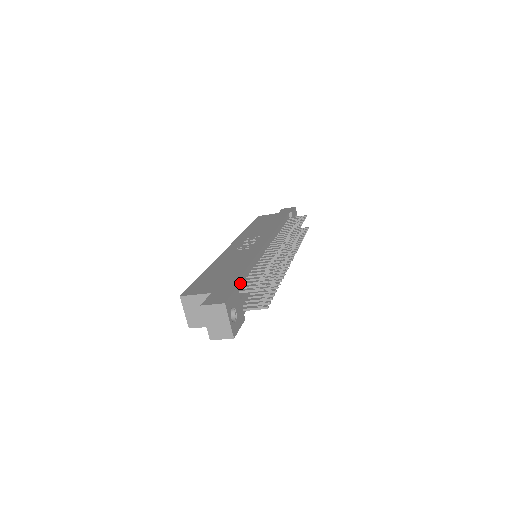
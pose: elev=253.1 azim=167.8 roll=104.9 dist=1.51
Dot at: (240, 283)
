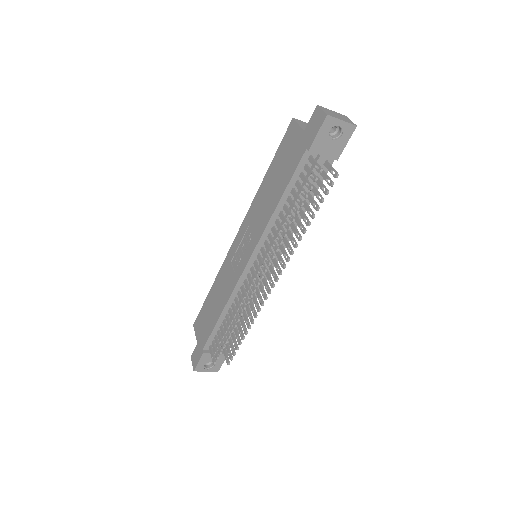
Dot at: (212, 338)
